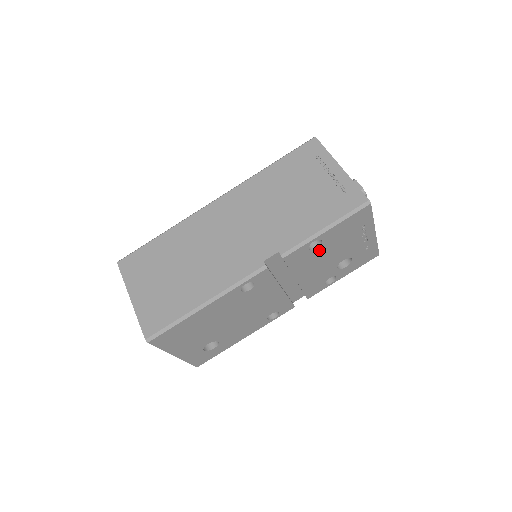
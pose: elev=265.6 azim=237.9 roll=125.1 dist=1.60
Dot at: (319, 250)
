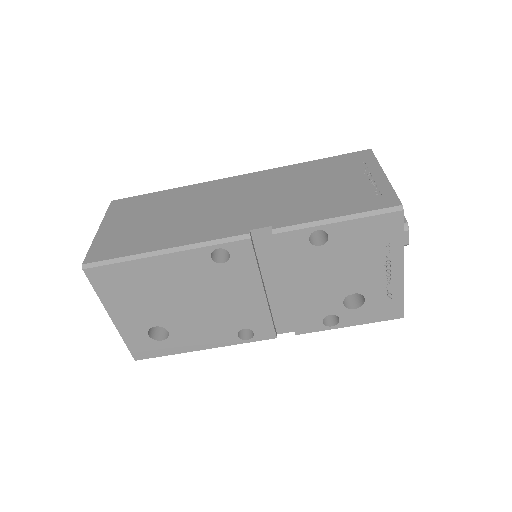
Dot at: (323, 252)
